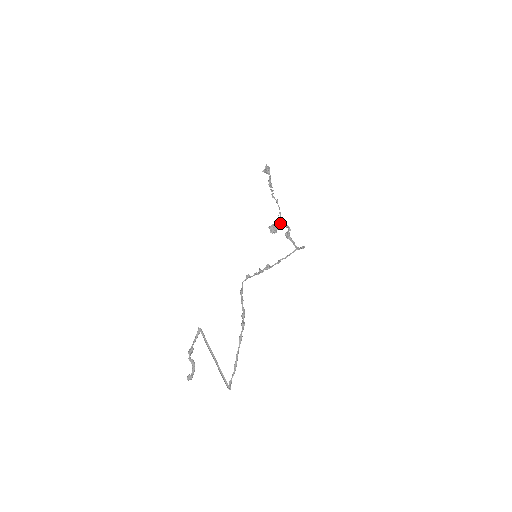
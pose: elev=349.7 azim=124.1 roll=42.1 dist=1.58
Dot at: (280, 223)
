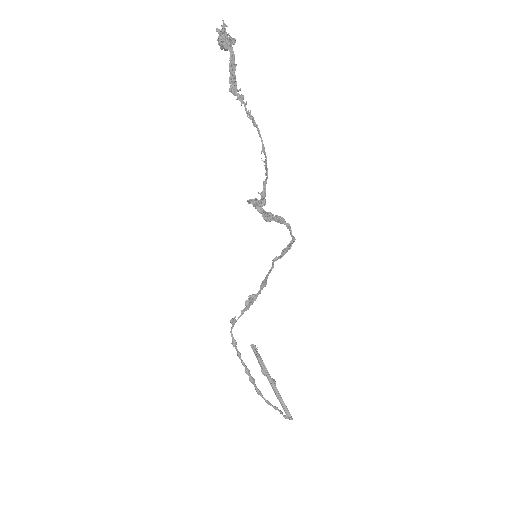
Dot at: (266, 178)
